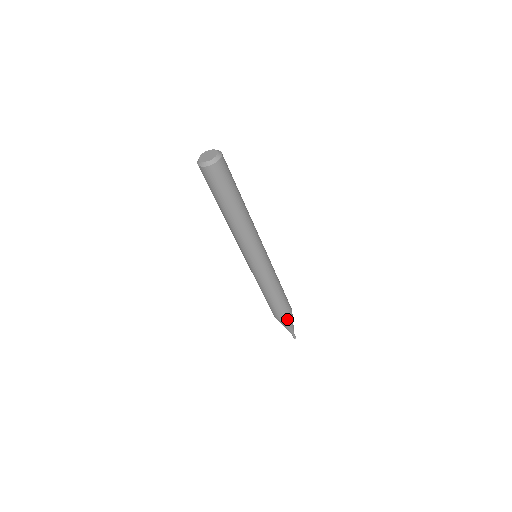
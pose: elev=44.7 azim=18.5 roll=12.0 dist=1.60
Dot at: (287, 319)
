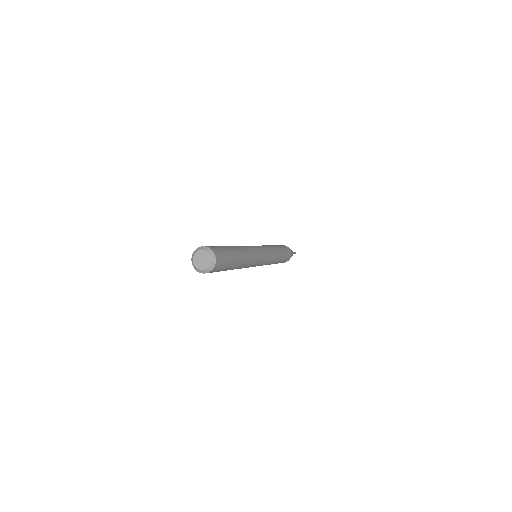
Dot at: occluded
